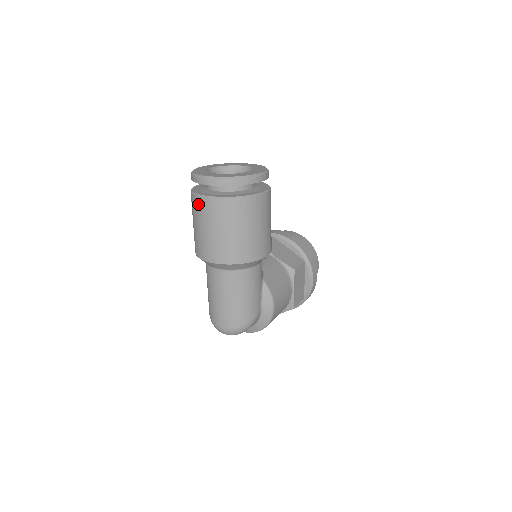
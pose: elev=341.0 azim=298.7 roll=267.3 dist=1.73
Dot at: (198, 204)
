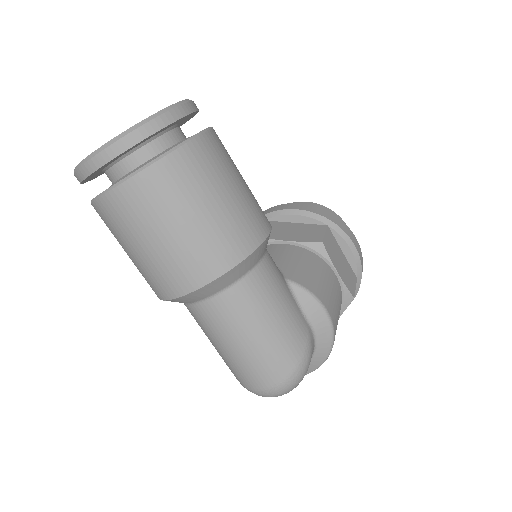
Dot at: (108, 211)
